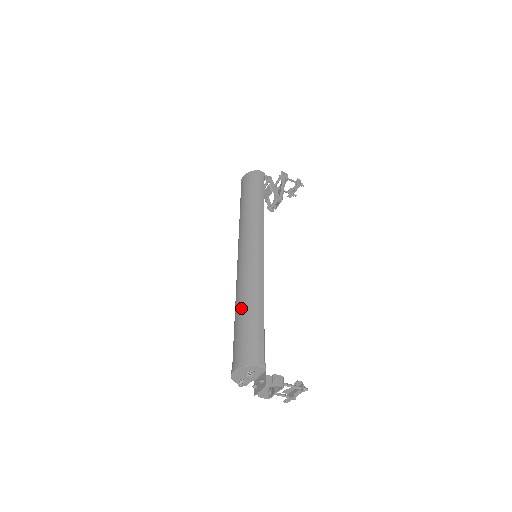
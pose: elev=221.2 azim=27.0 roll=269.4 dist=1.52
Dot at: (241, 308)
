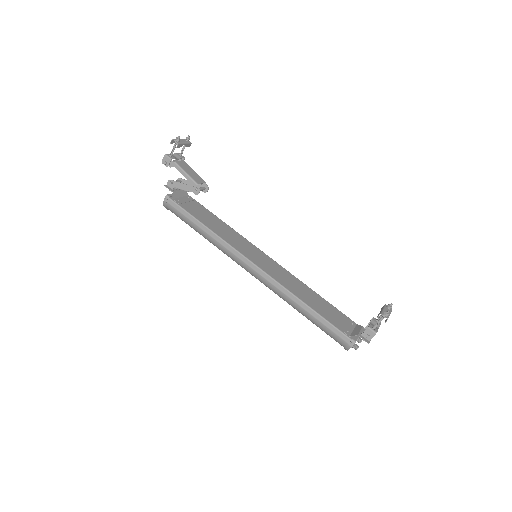
Dot at: occluded
